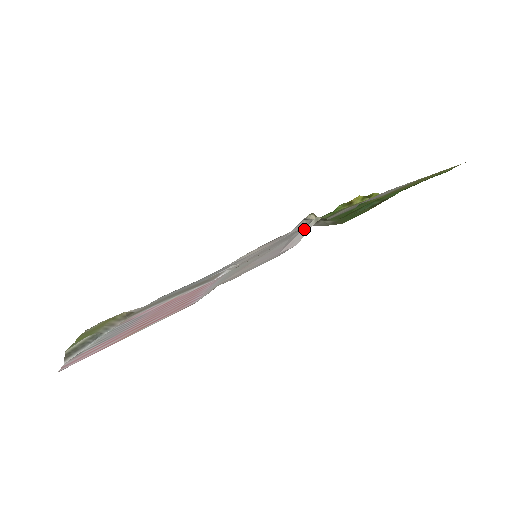
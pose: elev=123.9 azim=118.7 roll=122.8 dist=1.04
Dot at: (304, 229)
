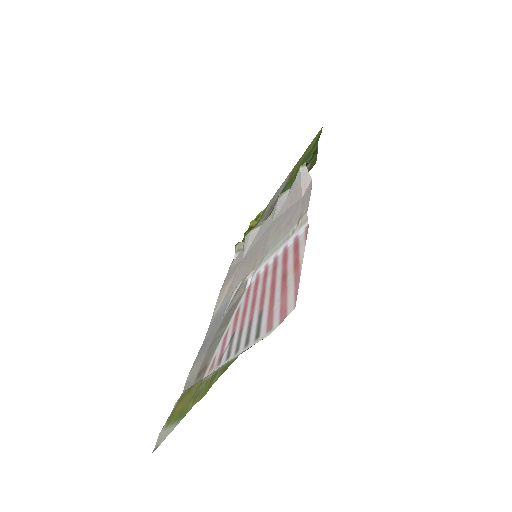
Dot at: (301, 175)
